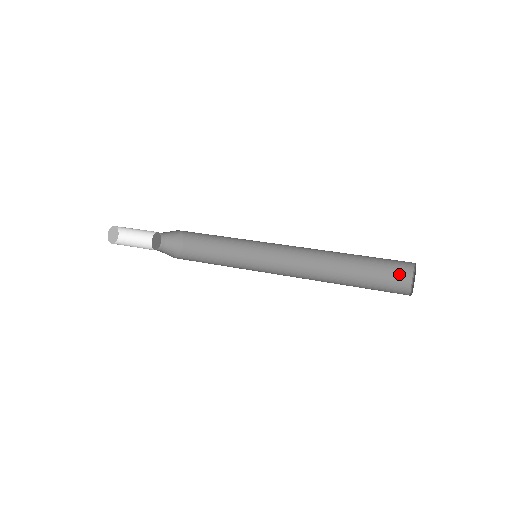
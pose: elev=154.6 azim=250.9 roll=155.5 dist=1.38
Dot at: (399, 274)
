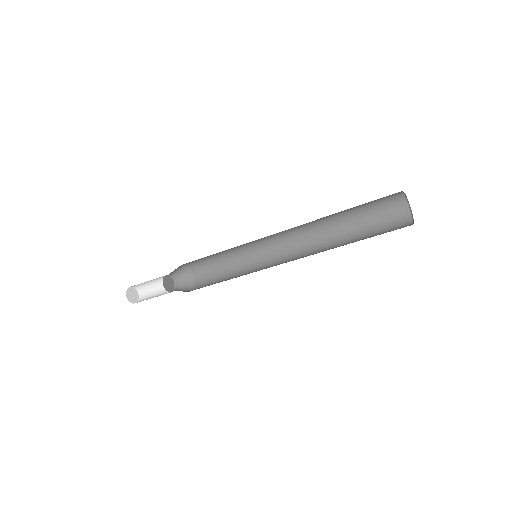
Dot at: occluded
